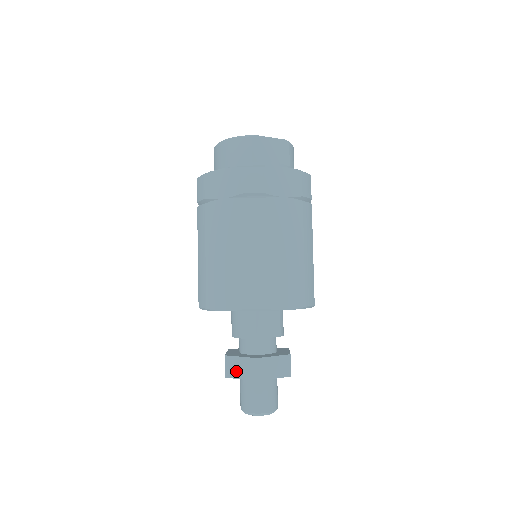
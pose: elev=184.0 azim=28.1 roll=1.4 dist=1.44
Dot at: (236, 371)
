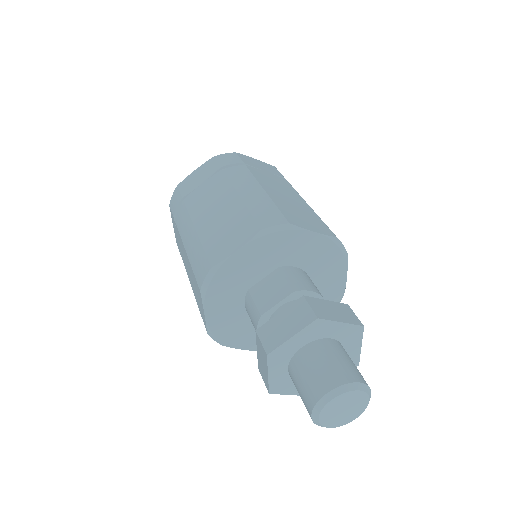
Dot at: (264, 372)
